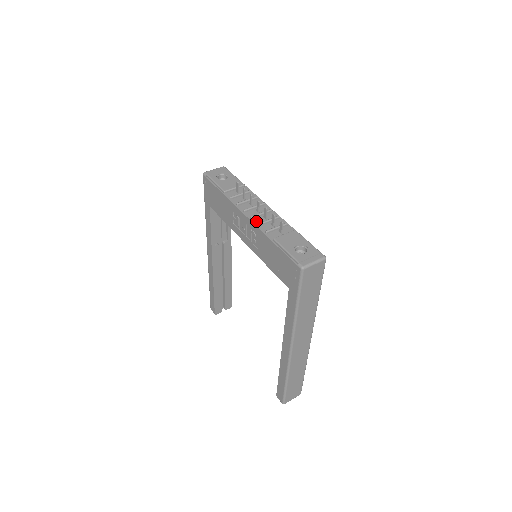
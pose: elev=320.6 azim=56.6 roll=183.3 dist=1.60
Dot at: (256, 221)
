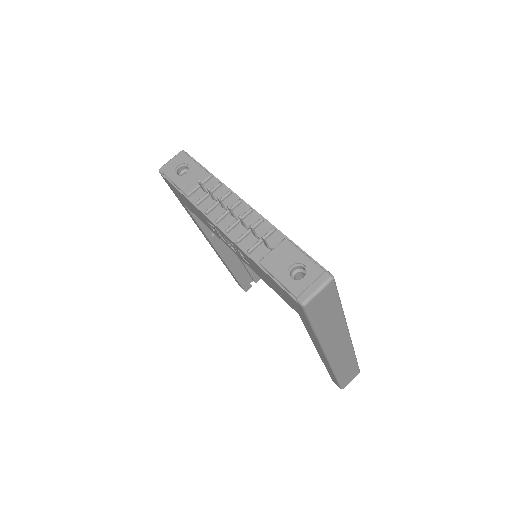
Dot at: (233, 235)
